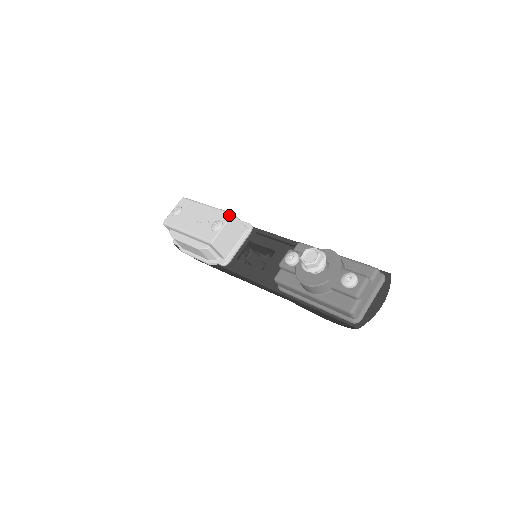
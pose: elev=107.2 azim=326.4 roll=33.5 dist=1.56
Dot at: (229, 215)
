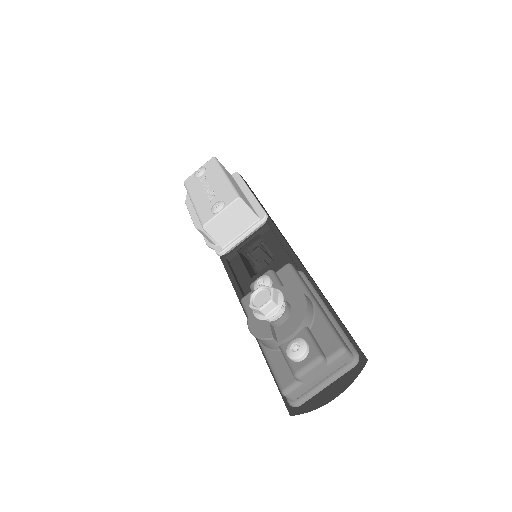
Dot at: (234, 198)
